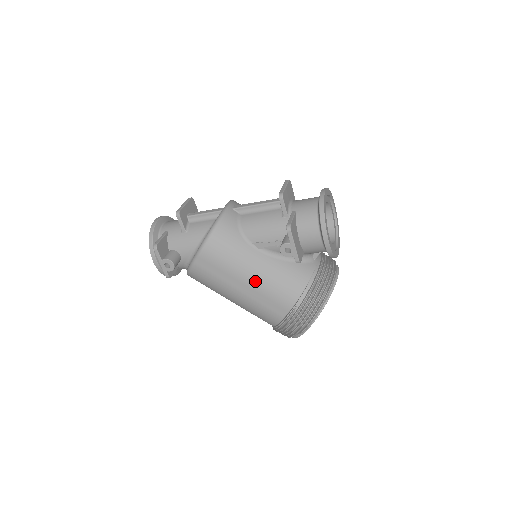
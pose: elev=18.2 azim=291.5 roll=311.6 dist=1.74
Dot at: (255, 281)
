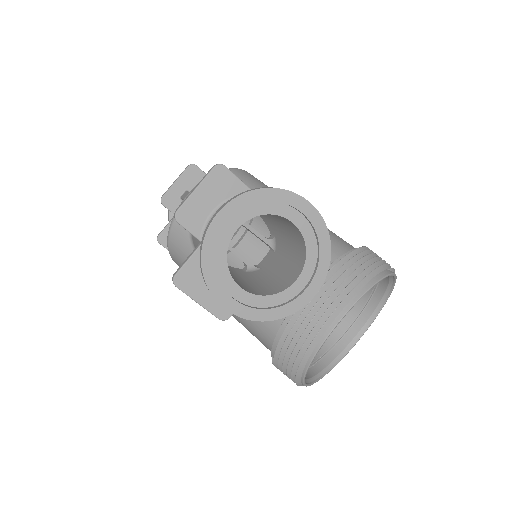
Dot at: occluded
